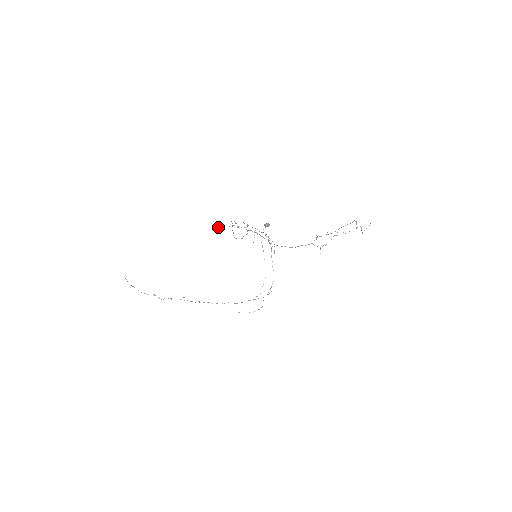
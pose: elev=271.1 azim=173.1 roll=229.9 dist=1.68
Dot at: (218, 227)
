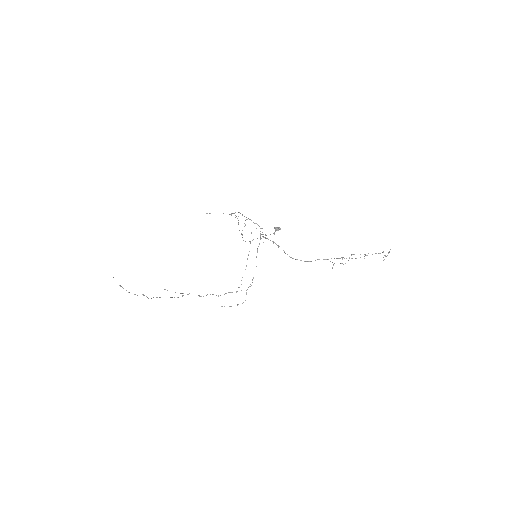
Dot at: occluded
